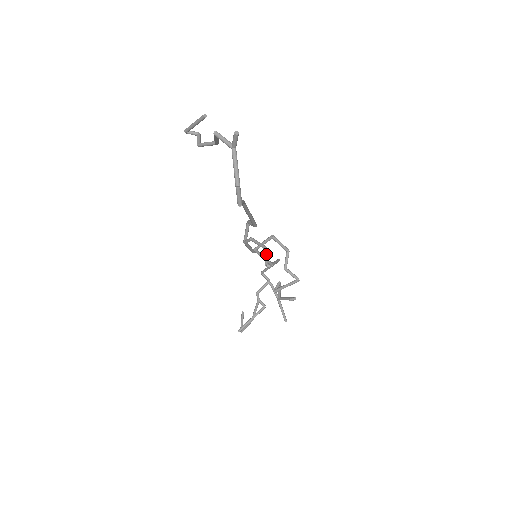
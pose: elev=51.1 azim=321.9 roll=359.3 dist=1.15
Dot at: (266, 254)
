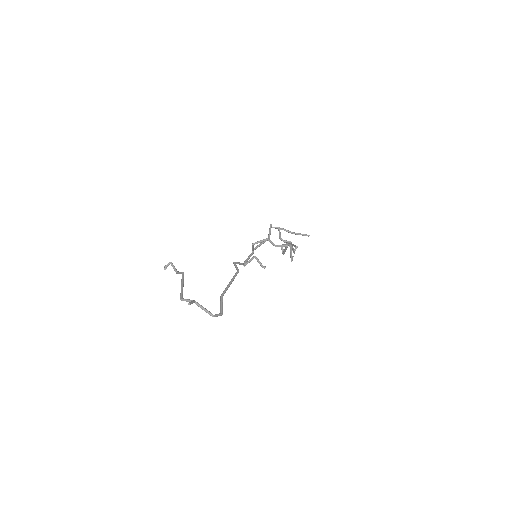
Dot at: (258, 261)
